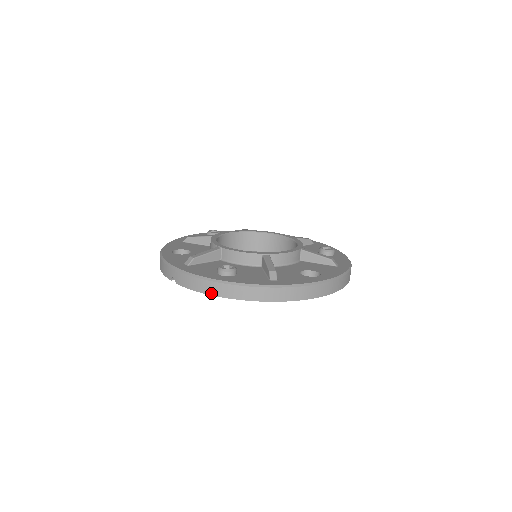
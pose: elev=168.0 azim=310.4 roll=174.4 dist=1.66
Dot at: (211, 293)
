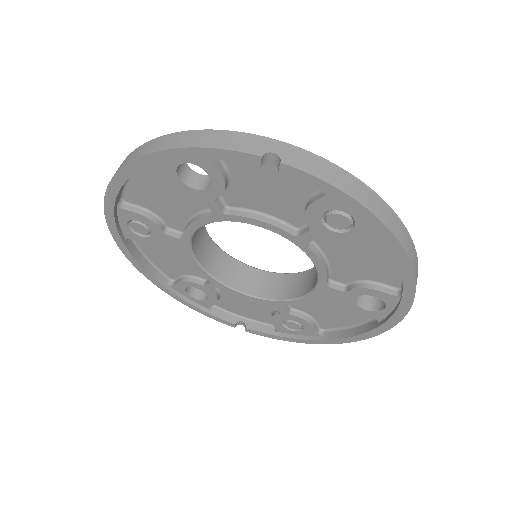
Dot at: (362, 201)
